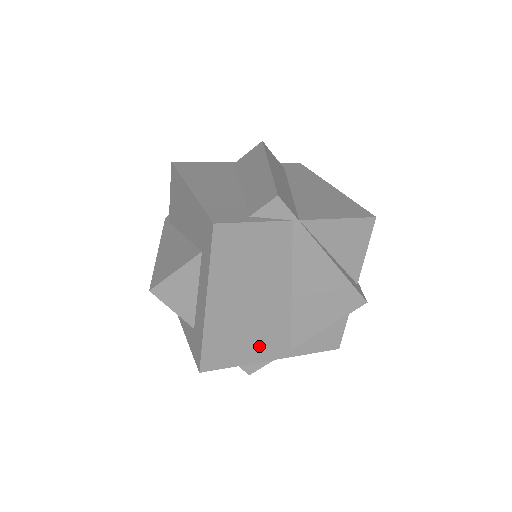
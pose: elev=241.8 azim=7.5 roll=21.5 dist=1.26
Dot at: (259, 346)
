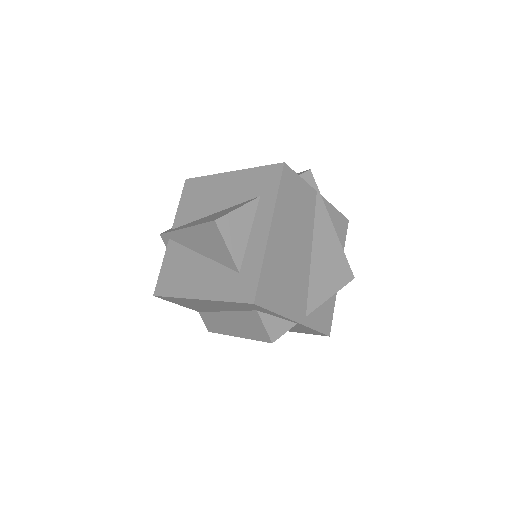
Dot at: (290, 298)
